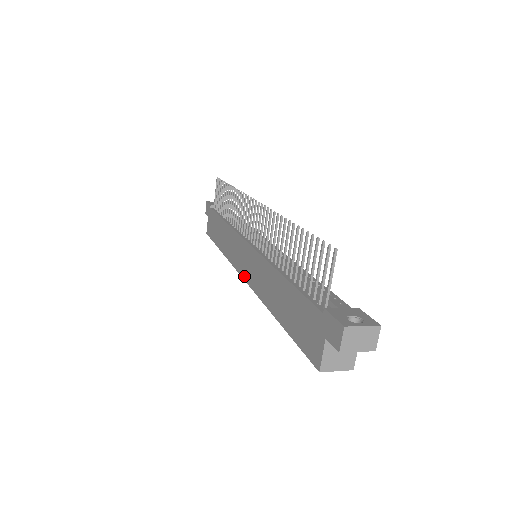
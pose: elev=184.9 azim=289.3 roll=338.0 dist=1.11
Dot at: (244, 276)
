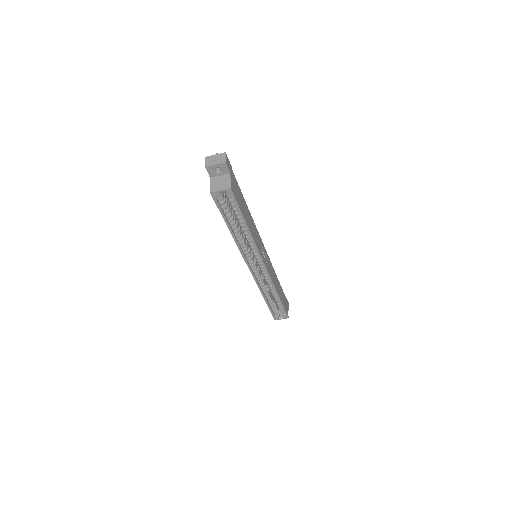
Dot at: (248, 266)
